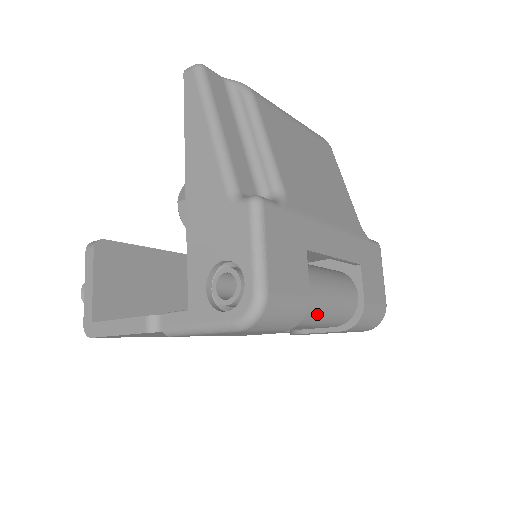
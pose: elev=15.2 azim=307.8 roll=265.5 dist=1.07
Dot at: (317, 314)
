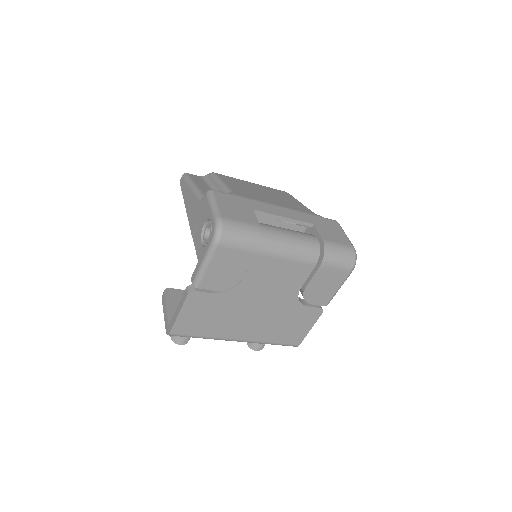
Dot at: (279, 243)
